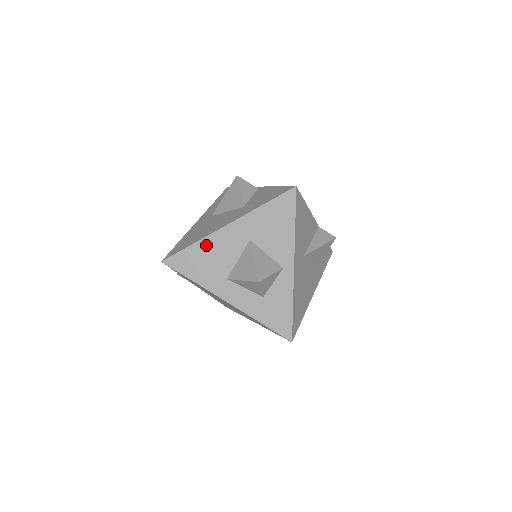
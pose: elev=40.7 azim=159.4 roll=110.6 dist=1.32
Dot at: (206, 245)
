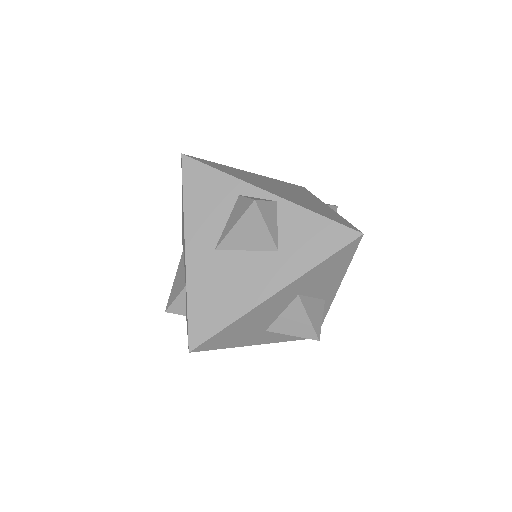
Dot at: (247, 319)
